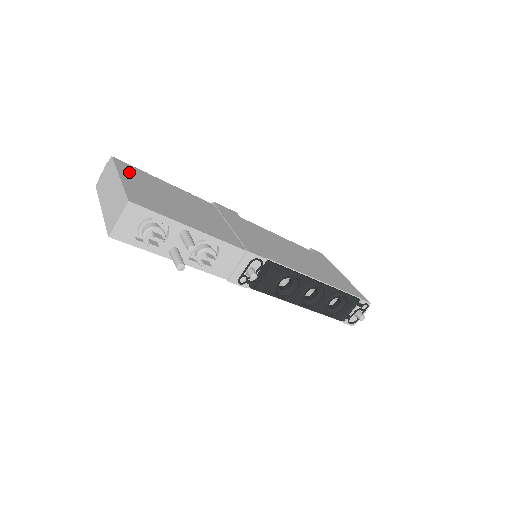
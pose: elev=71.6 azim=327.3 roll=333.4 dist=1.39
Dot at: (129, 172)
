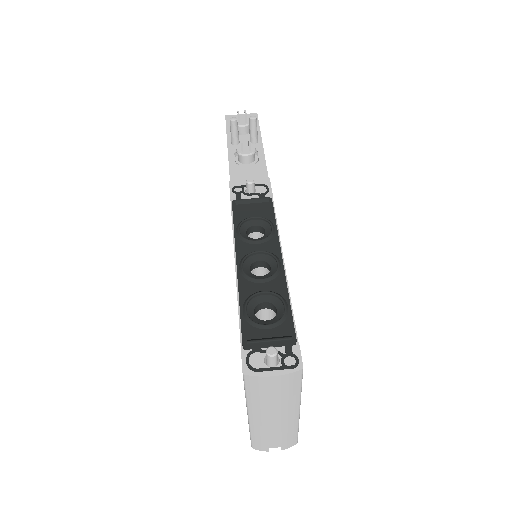
Dot at: occluded
